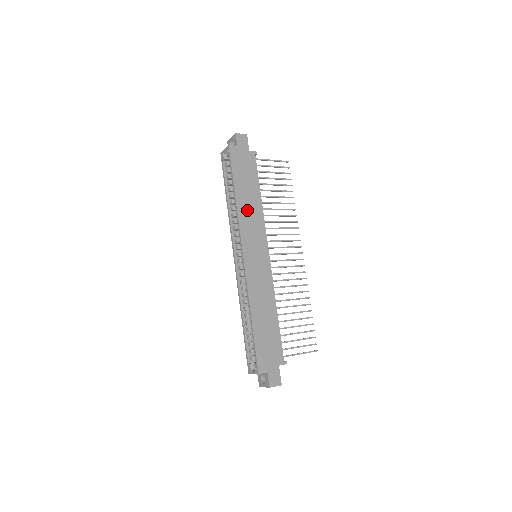
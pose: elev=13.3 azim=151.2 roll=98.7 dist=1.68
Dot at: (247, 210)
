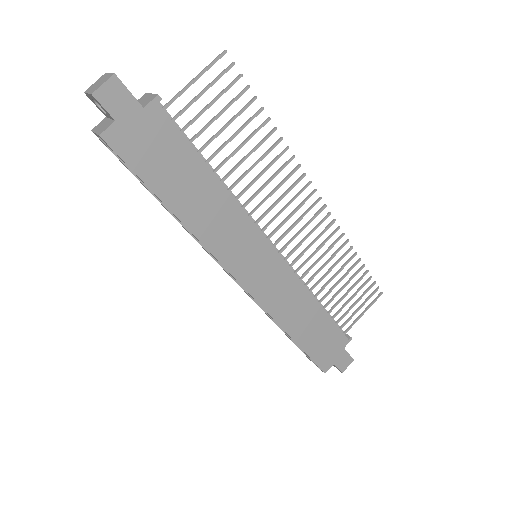
Dot at: (208, 220)
